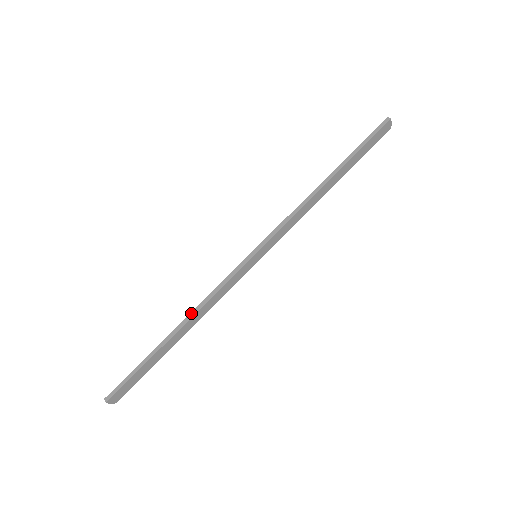
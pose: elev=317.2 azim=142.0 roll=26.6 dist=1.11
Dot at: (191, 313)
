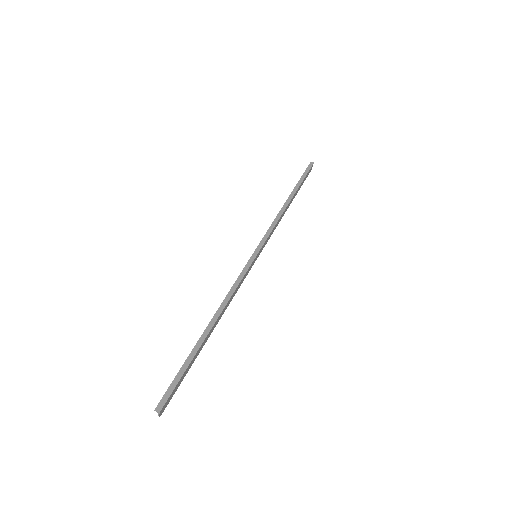
Dot at: (220, 307)
